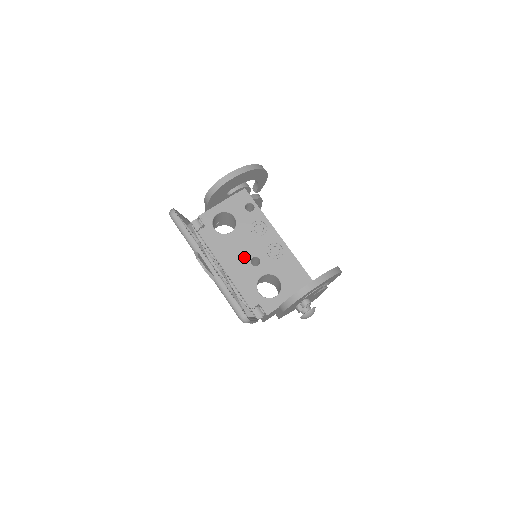
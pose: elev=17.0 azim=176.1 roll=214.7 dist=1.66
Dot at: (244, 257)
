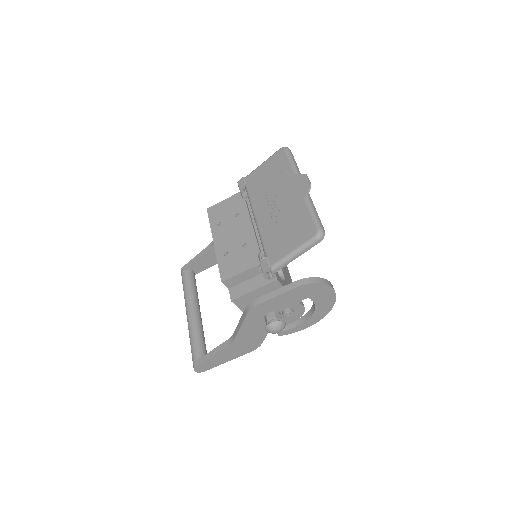
Dot at: occluded
